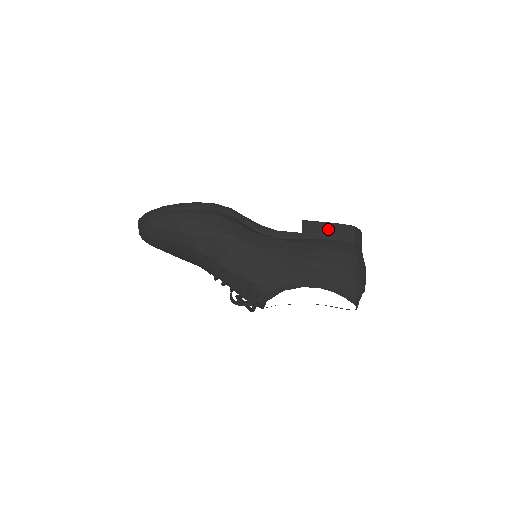
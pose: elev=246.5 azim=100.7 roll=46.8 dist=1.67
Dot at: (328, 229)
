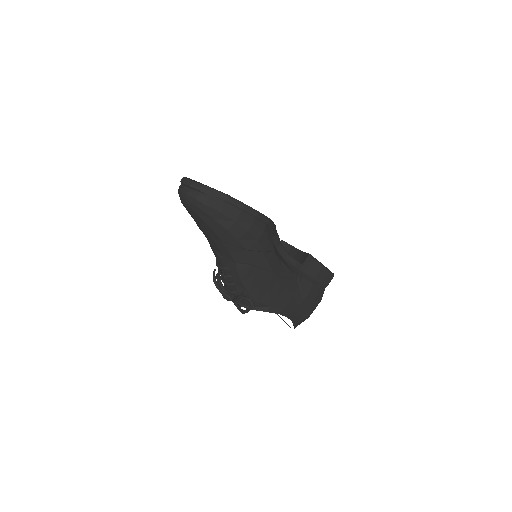
Dot at: (320, 272)
